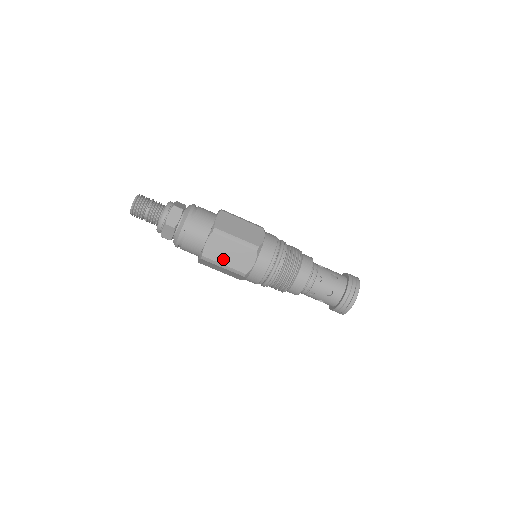
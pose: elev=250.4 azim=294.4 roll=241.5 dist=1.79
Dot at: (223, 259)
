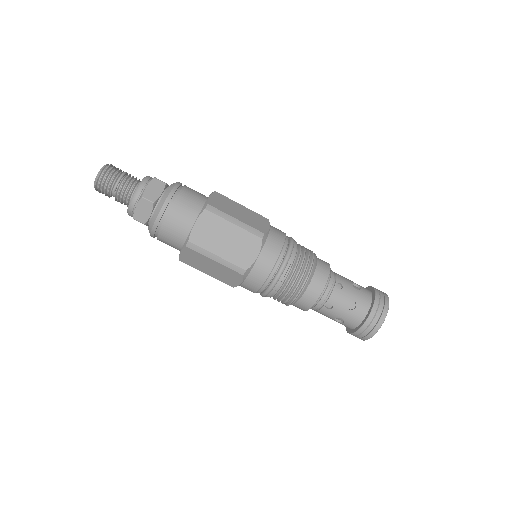
Dot at: (204, 269)
